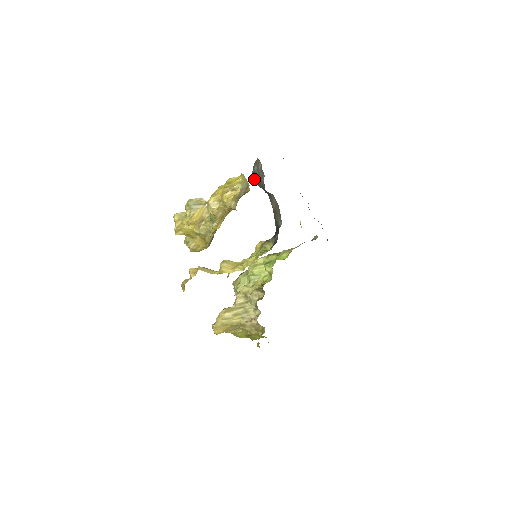
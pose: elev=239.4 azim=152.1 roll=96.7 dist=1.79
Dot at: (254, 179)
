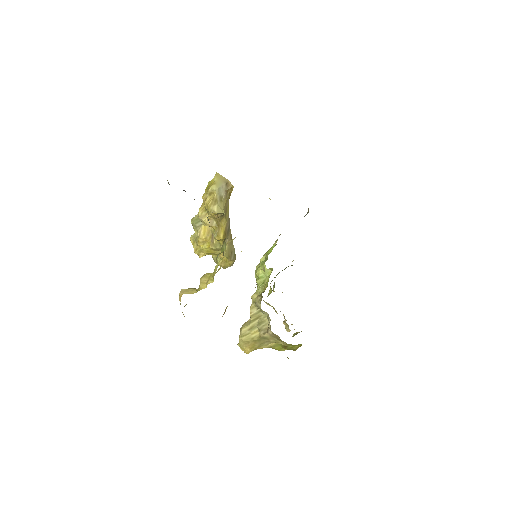
Dot at: occluded
